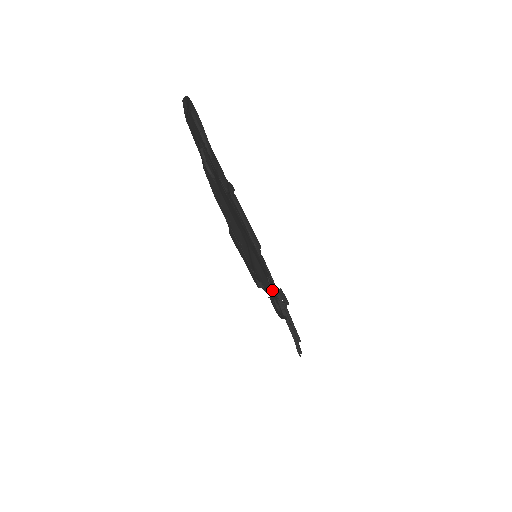
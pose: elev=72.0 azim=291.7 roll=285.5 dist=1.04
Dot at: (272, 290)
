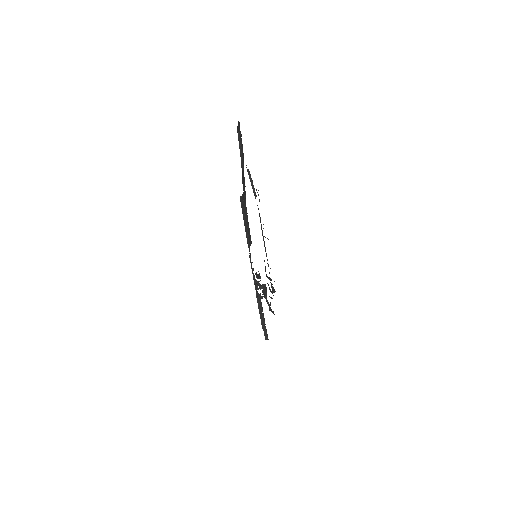
Dot at: occluded
